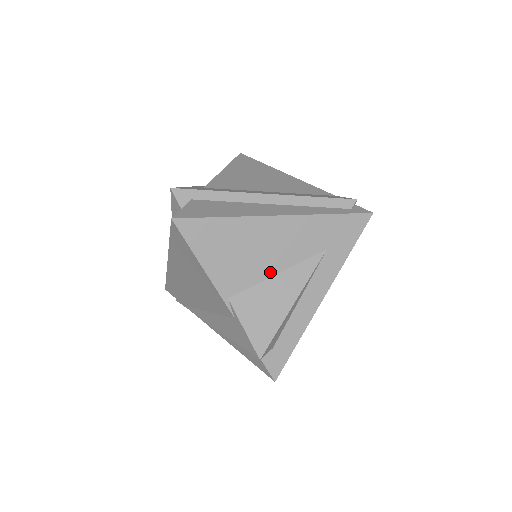
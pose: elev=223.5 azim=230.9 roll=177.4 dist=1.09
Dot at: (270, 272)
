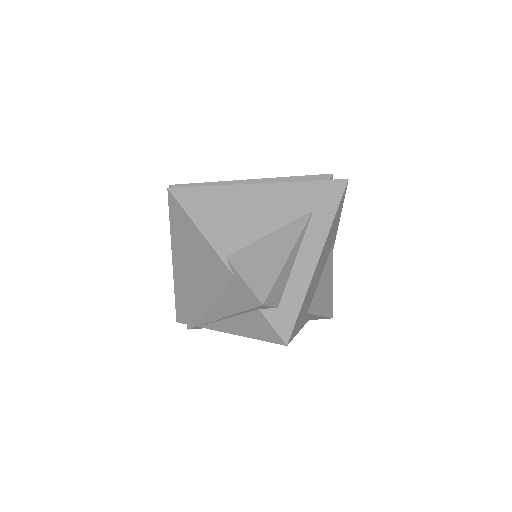
Dot at: (263, 232)
